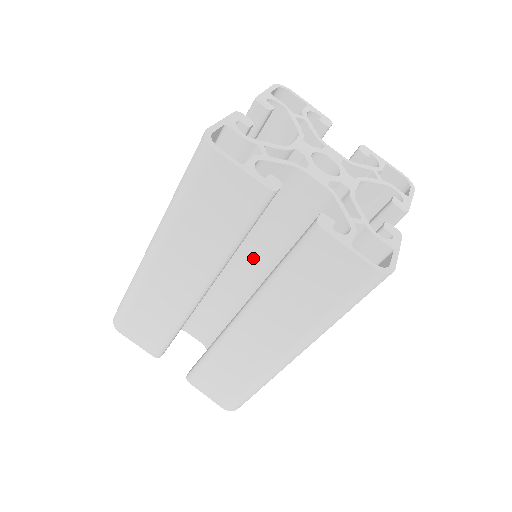
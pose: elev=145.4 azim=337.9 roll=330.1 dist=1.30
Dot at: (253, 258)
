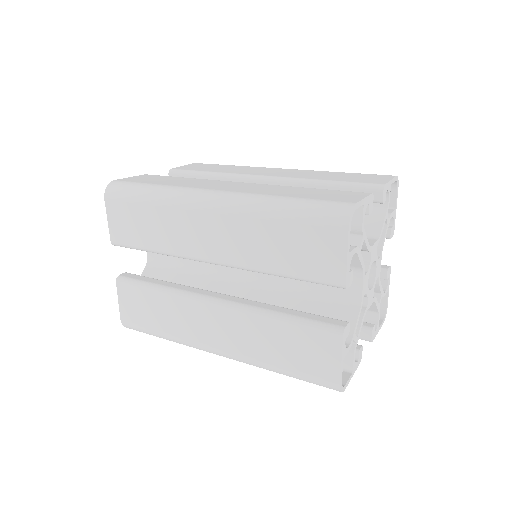
Dot at: occluded
